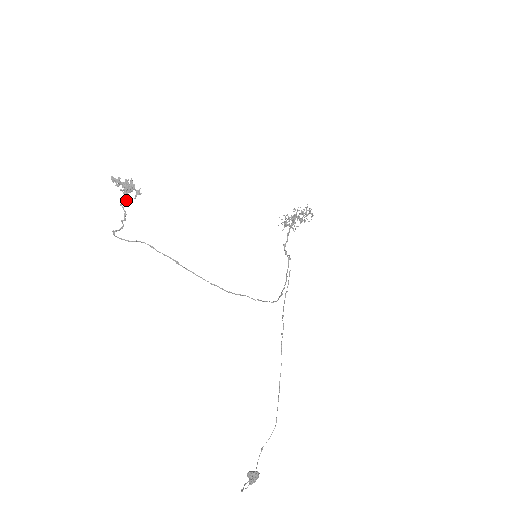
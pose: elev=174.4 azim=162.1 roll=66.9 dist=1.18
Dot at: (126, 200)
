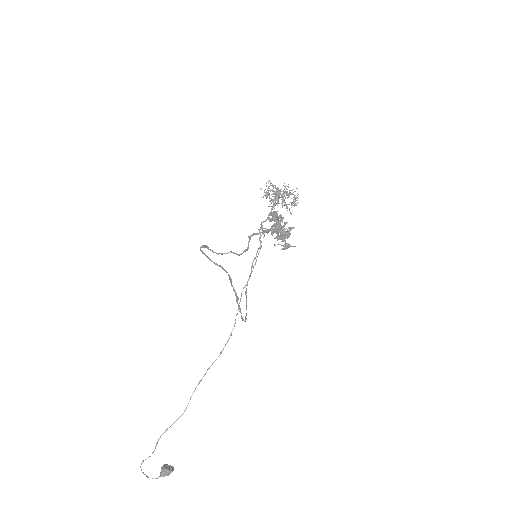
Dot at: occluded
